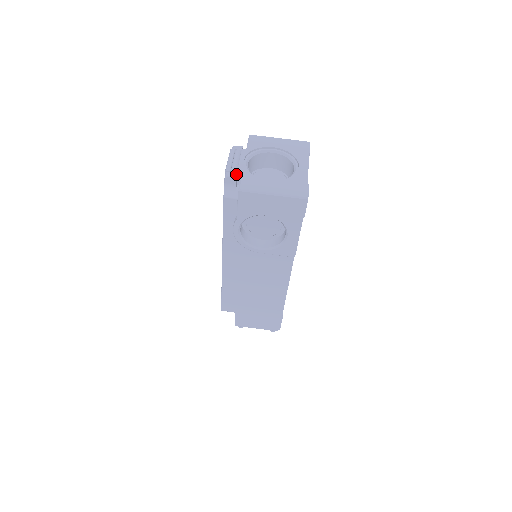
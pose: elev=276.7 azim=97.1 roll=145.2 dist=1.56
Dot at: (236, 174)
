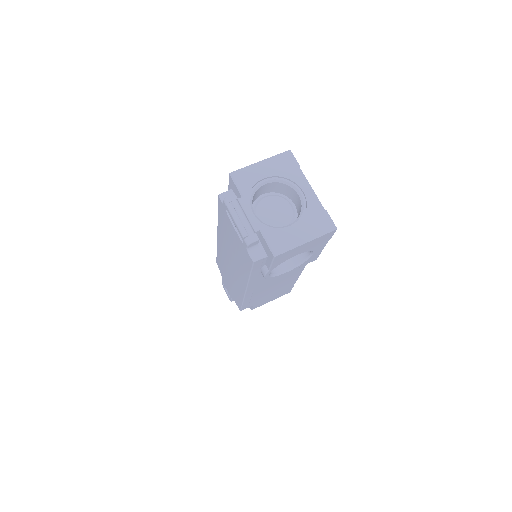
Dot at: (256, 236)
